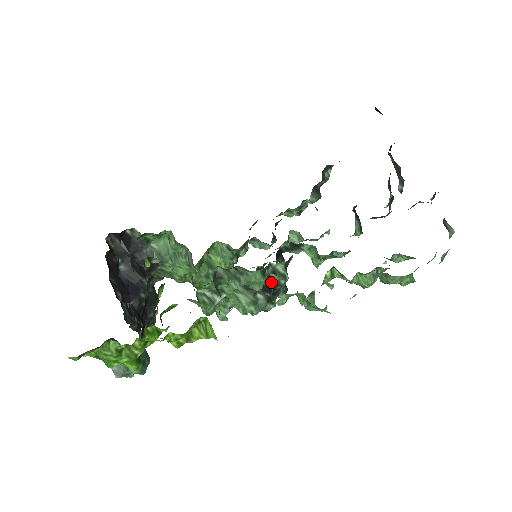
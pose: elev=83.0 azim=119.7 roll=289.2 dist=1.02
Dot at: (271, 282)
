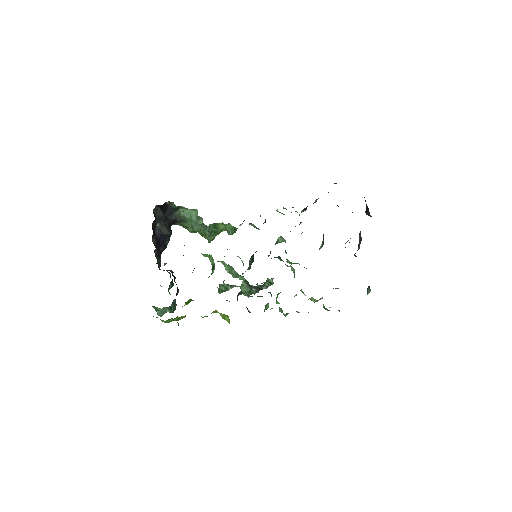
Dot at: (264, 287)
